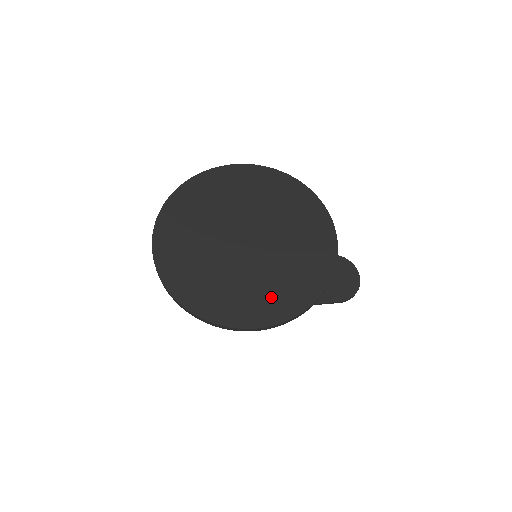
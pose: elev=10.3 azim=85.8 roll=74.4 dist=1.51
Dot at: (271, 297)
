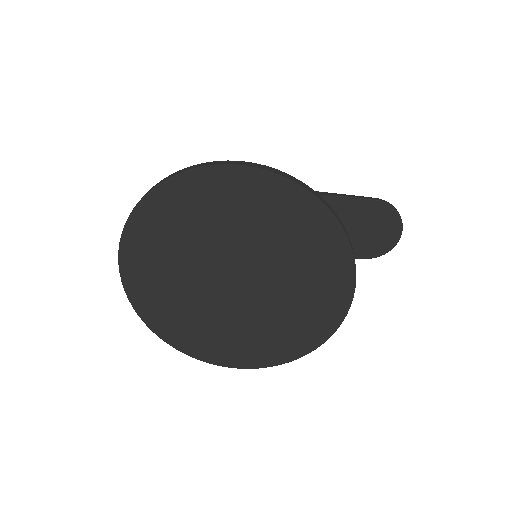
Dot at: (264, 343)
